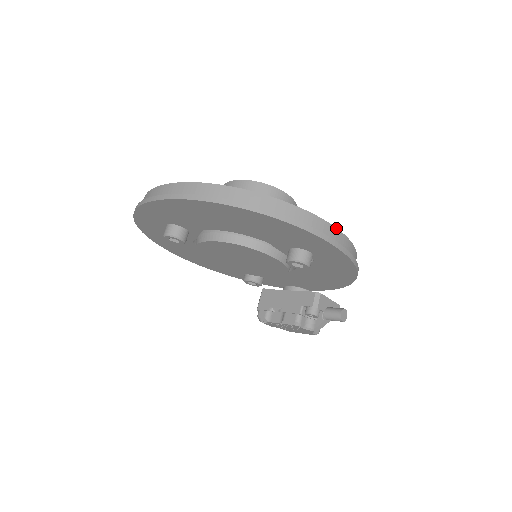
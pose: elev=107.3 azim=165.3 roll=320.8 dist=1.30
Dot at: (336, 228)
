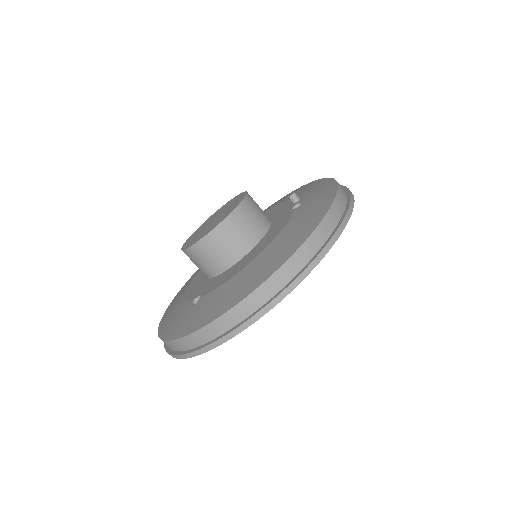
Dot at: (338, 190)
